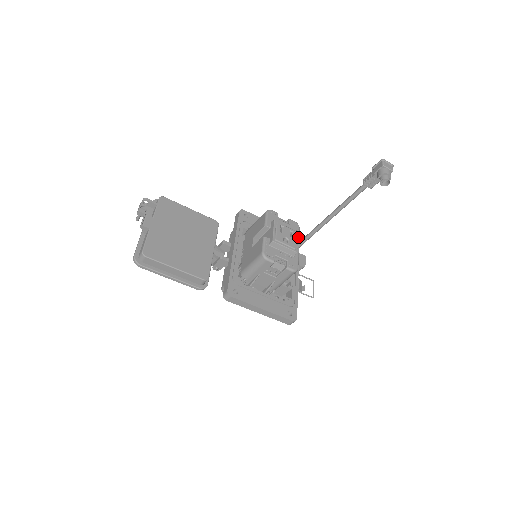
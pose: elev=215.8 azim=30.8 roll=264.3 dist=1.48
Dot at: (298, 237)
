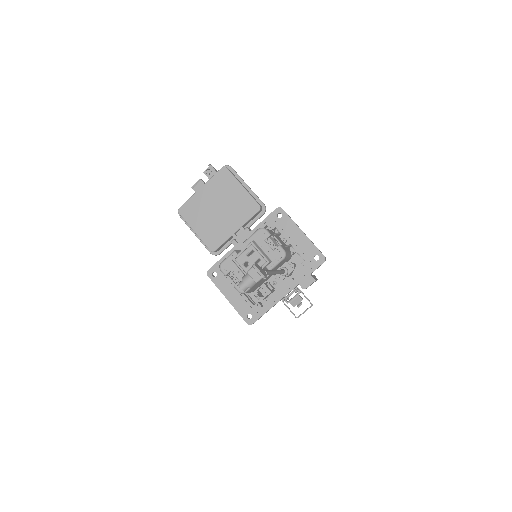
Dot at: (272, 266)
